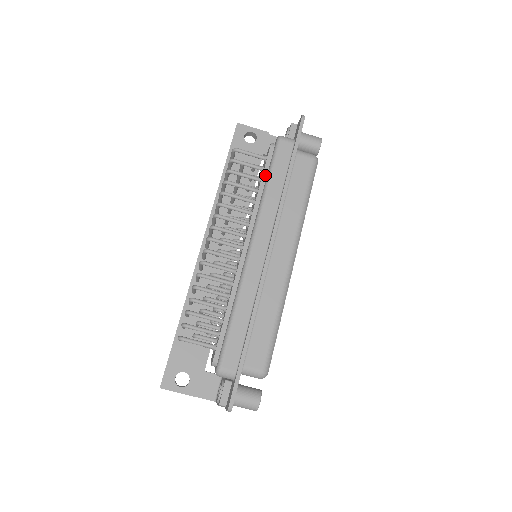
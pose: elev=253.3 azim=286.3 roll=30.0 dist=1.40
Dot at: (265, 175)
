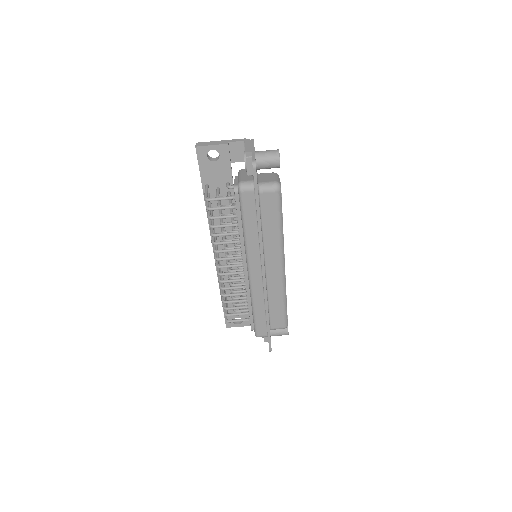
Dot at: (240, 218)
